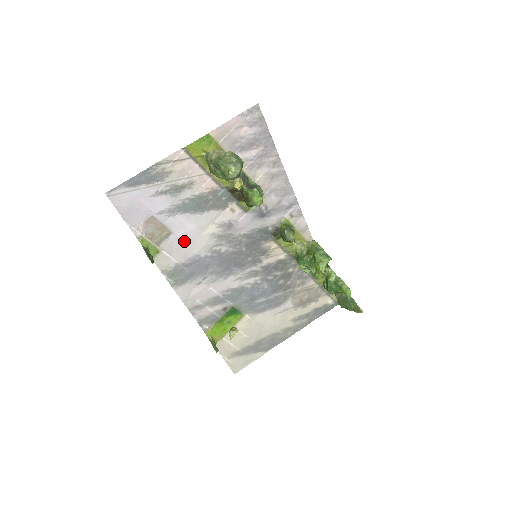
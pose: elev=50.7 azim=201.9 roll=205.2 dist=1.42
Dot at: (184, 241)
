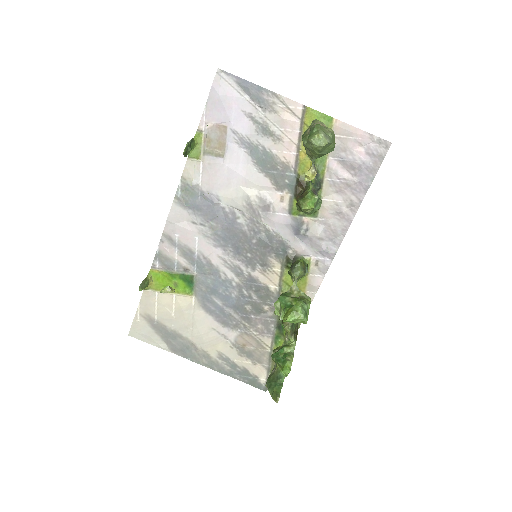
Dot at: (224, 175)
